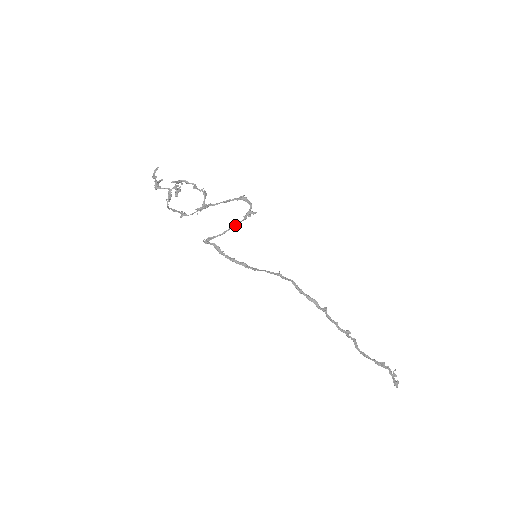
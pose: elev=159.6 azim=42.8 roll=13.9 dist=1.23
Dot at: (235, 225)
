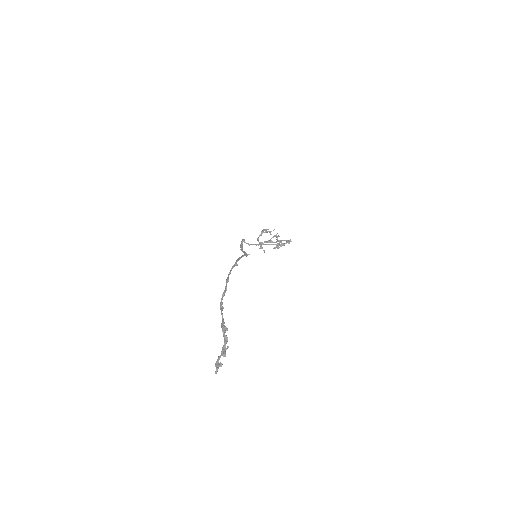
Dot at: (267, 244)
